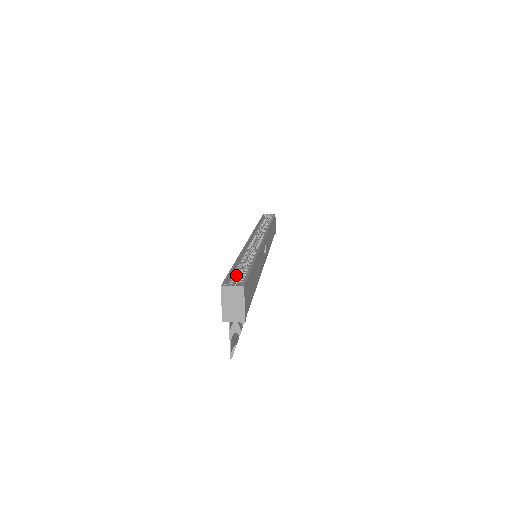
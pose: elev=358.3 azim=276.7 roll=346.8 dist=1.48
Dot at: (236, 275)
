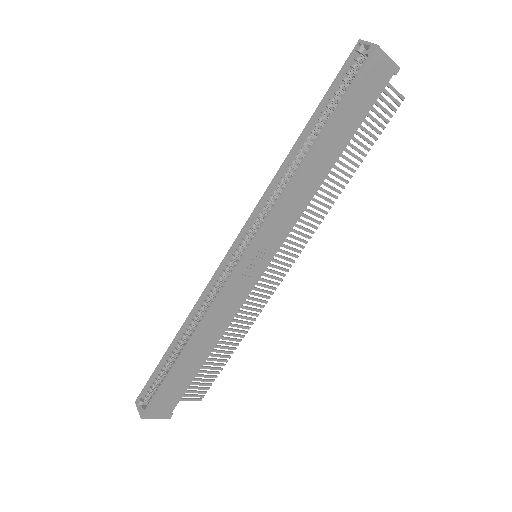
Dot at: (158, 377)
